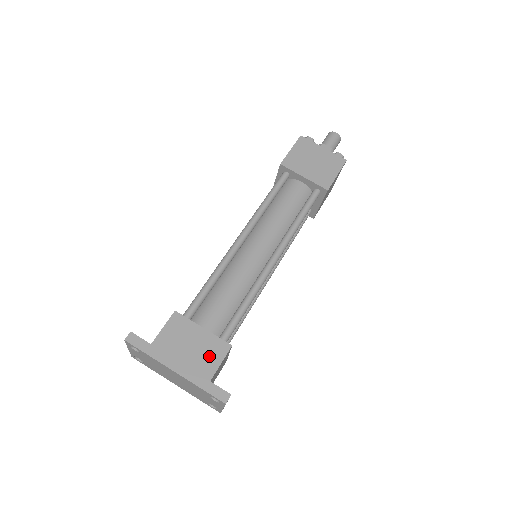
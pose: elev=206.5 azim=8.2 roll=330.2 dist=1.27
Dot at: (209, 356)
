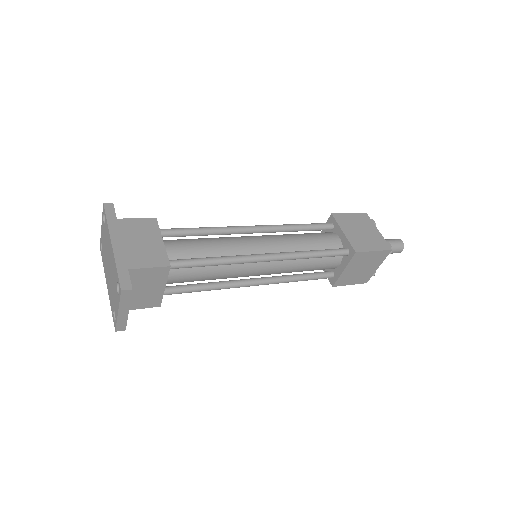
Dot at: (146, 257)
